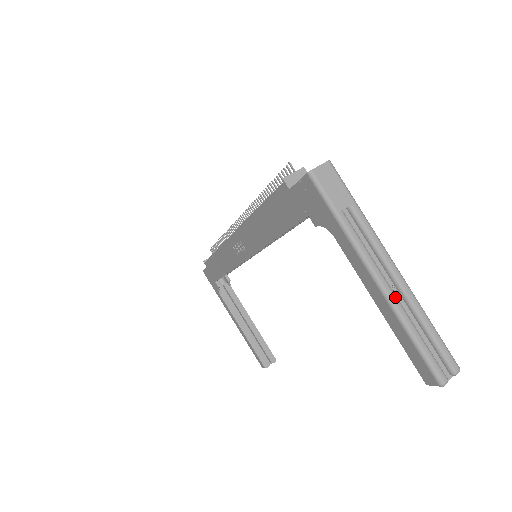
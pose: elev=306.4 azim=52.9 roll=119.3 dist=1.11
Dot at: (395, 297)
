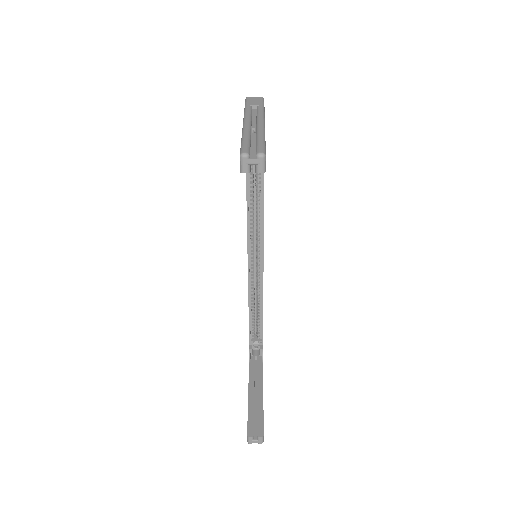
Dot at: (248, 126)
